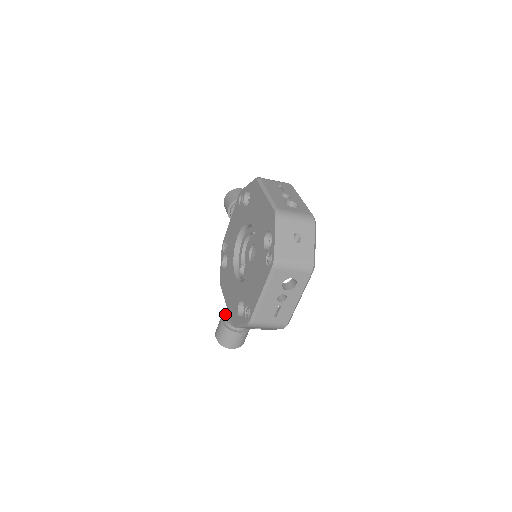
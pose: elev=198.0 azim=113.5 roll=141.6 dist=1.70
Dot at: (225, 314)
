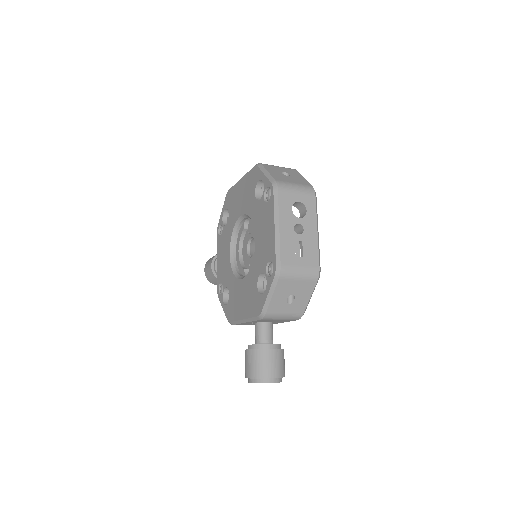
Dot at: occluded
